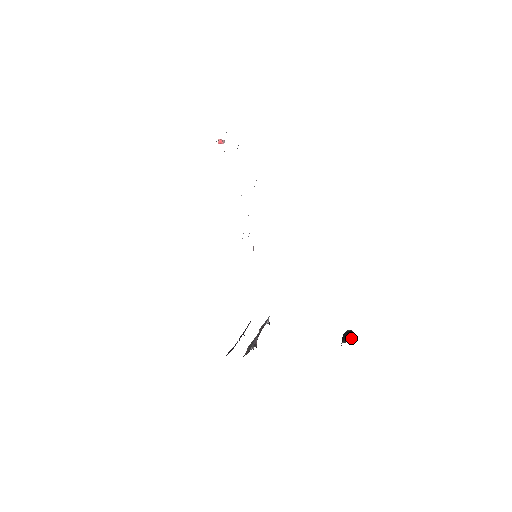
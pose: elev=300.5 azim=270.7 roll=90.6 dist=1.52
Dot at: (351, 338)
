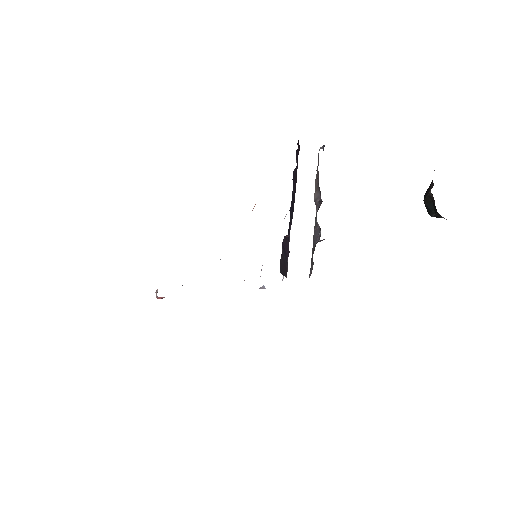
Dot at: occluded
